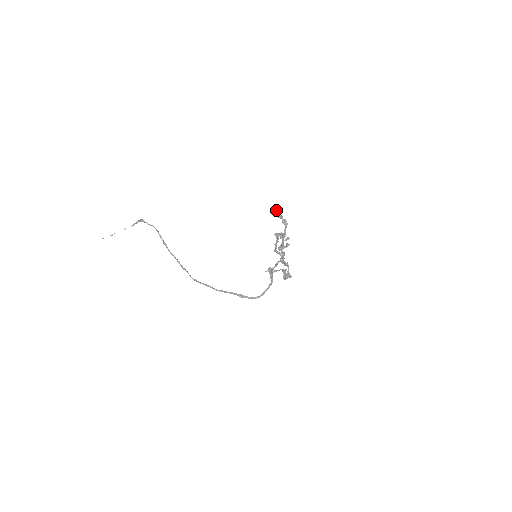
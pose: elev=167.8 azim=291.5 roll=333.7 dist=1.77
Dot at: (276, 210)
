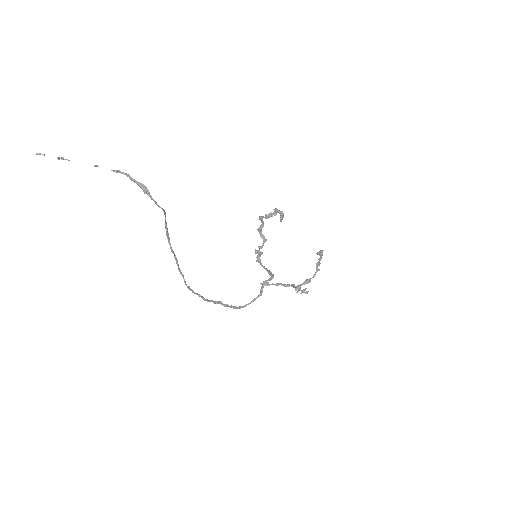
Dot at: (321, 256)
